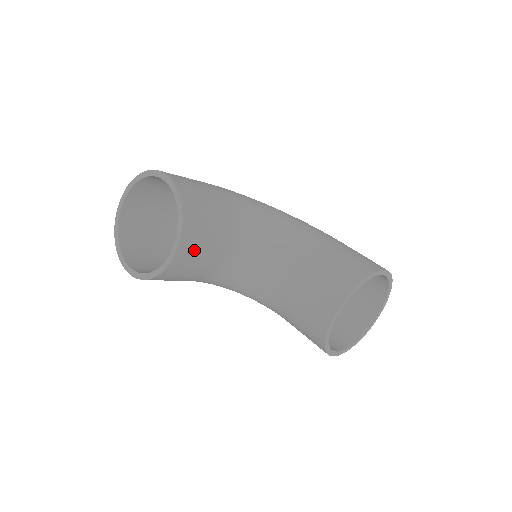
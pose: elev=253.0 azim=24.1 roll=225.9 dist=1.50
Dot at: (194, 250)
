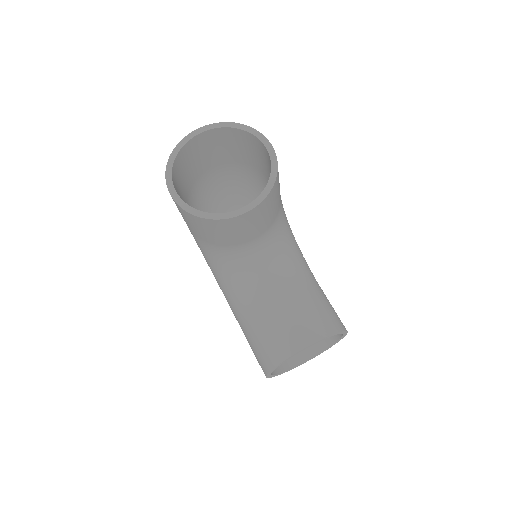
Dot at: (251, 221)
